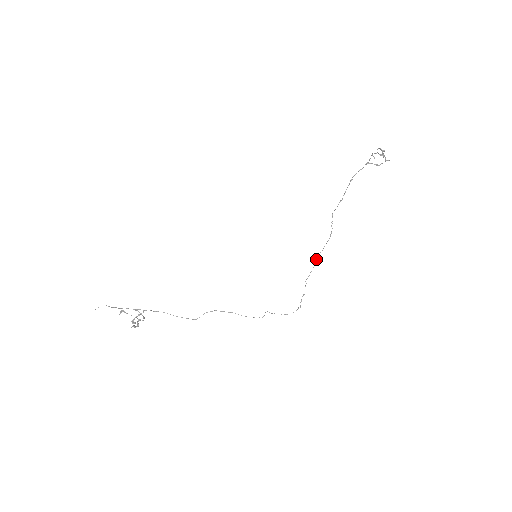
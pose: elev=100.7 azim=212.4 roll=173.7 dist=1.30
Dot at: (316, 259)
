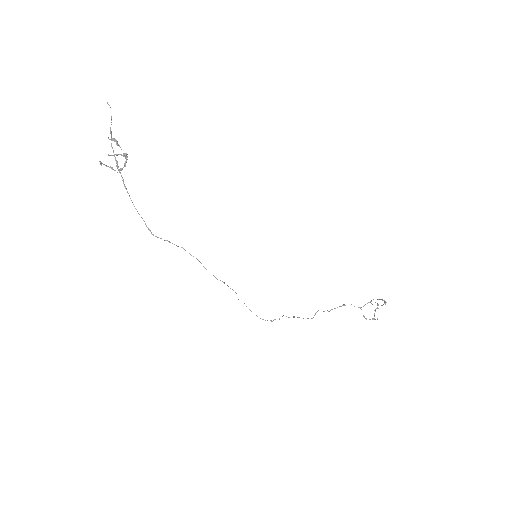
Dot at: occluded
